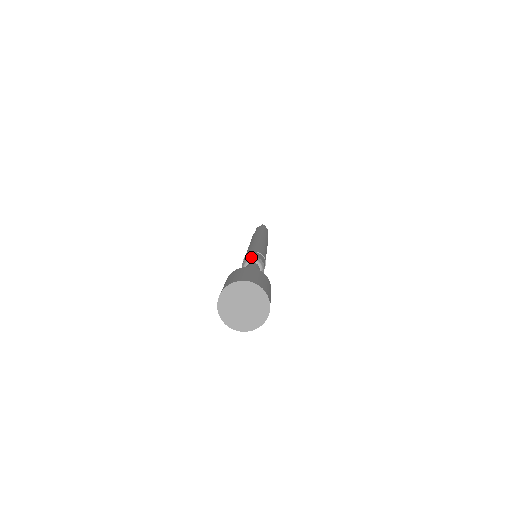
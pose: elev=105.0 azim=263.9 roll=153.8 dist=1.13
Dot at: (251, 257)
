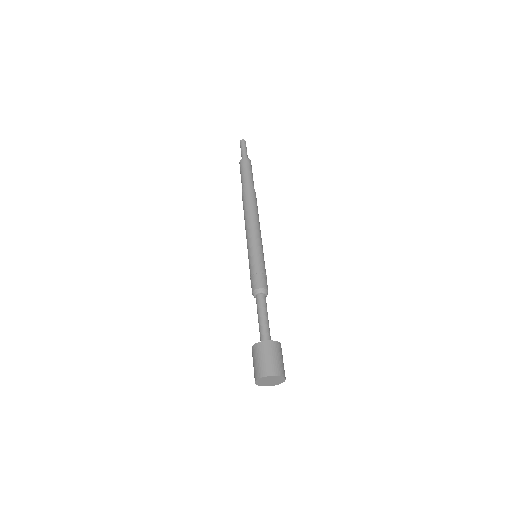
Dot at: (258, 289)
